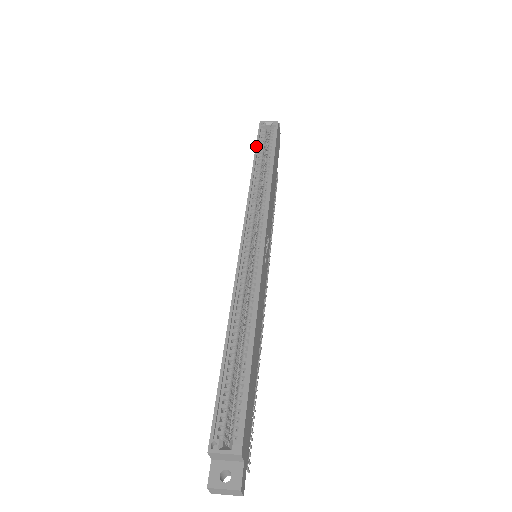
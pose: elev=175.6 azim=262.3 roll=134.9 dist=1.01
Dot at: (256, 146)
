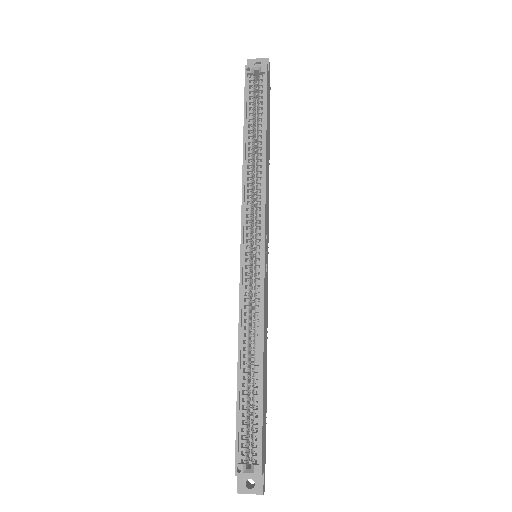
Dot at: (244, 110)
